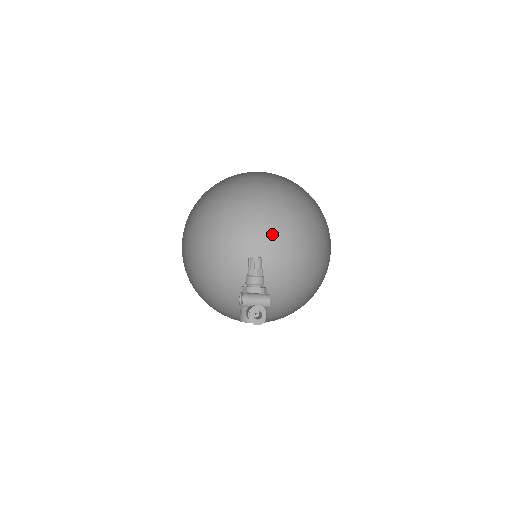
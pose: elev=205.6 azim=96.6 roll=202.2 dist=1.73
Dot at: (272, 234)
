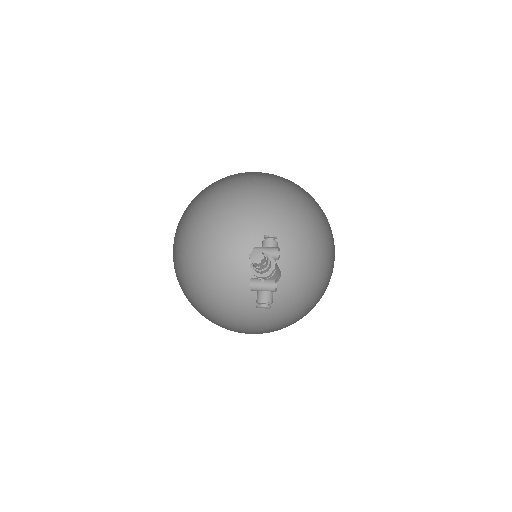
Dot at: occluded
